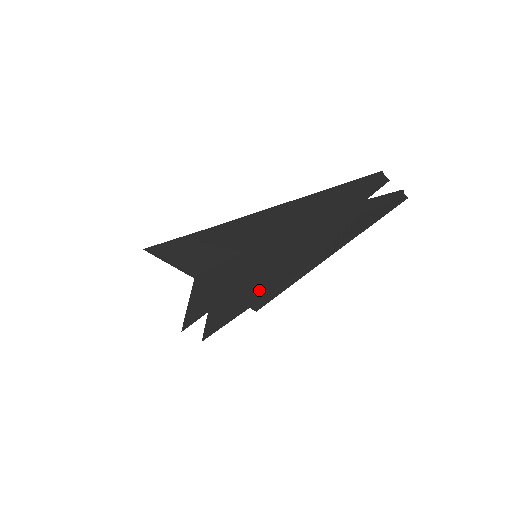
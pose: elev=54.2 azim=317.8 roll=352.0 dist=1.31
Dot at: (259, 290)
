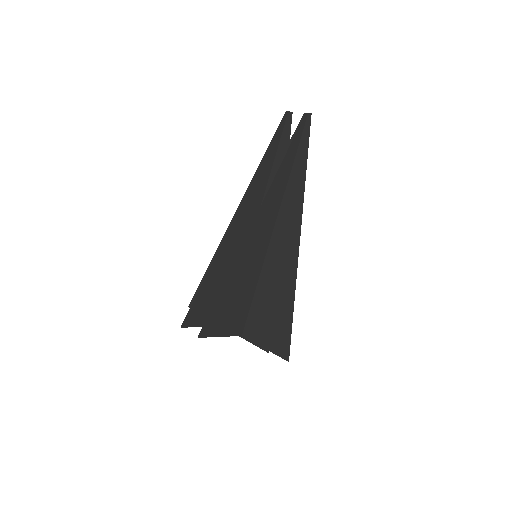
Dot at: (244, 258)
